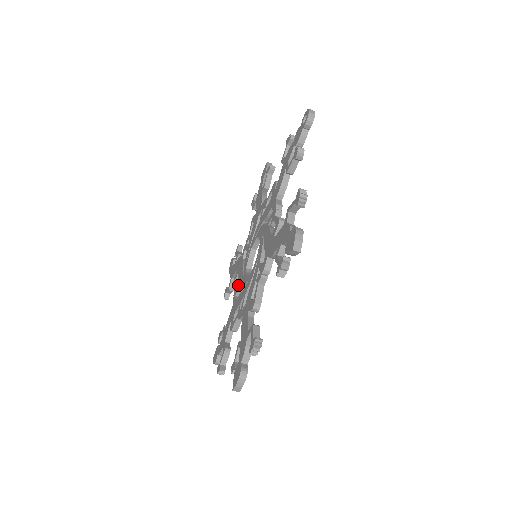
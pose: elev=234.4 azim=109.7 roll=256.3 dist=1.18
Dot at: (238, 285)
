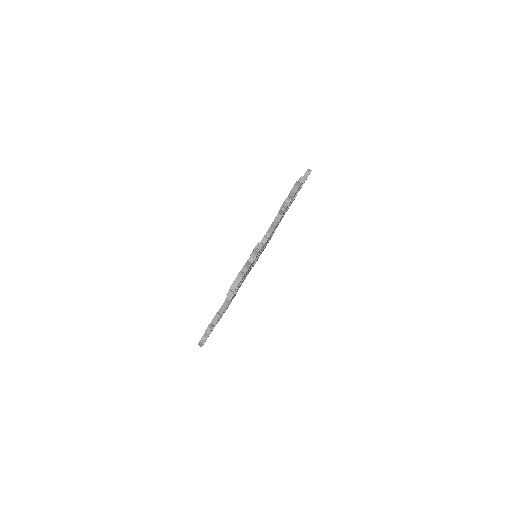
Dot at: occluded
